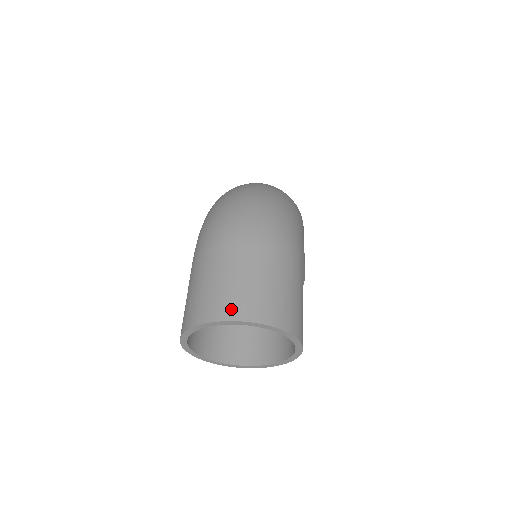
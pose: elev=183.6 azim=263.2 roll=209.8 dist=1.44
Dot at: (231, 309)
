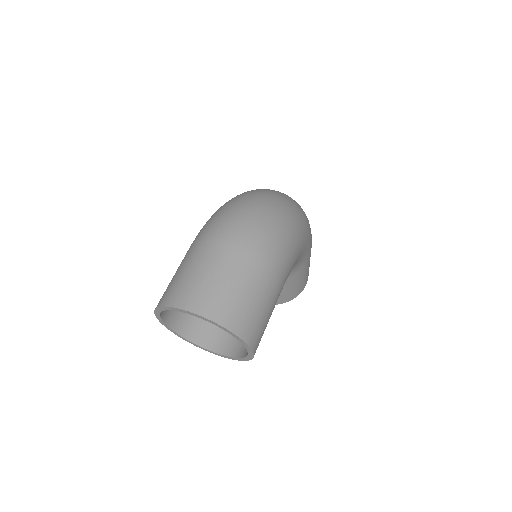
Dot at: (197, 303)
